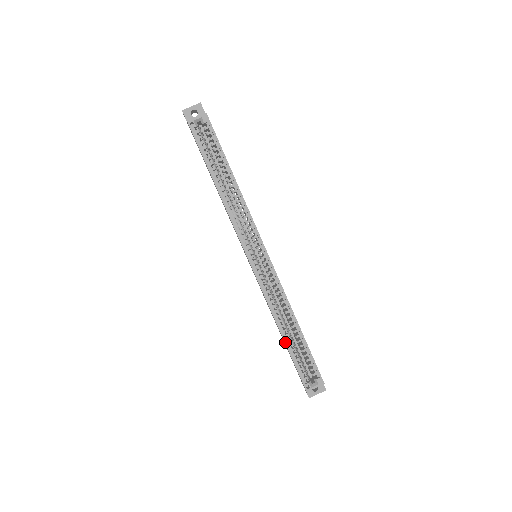
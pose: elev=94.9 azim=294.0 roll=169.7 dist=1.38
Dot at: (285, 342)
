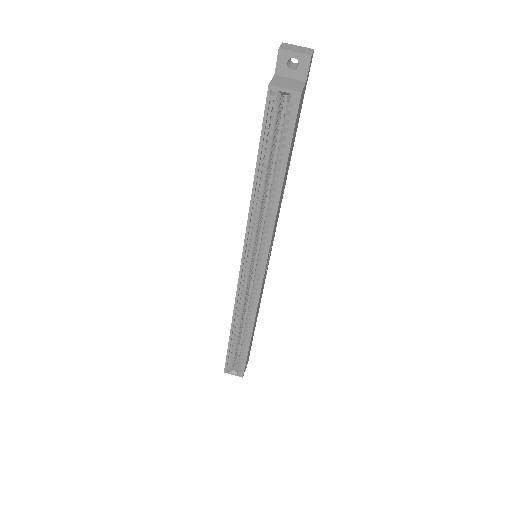
Dot at: (230, 337)
